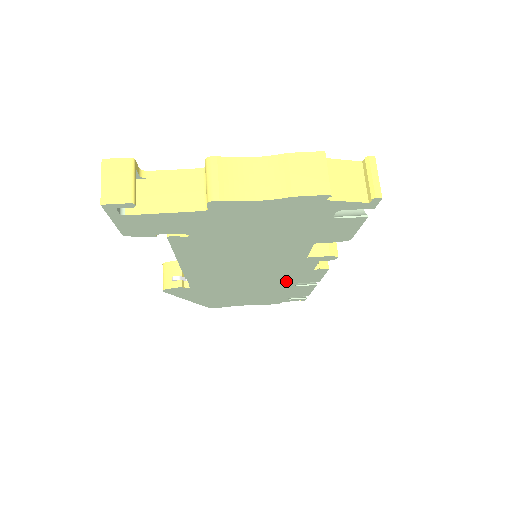
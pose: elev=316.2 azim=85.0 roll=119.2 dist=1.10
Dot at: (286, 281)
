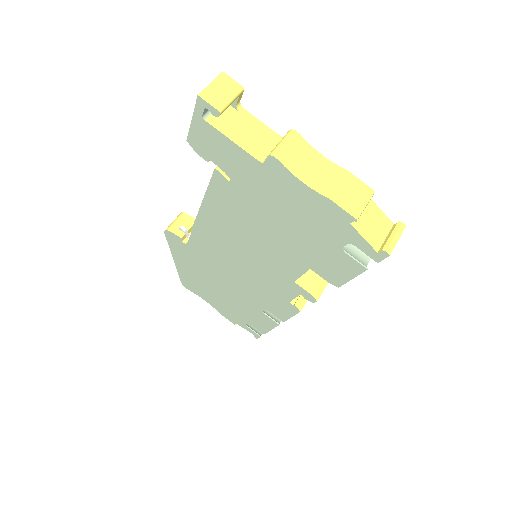
Dot at: (260, 299)
